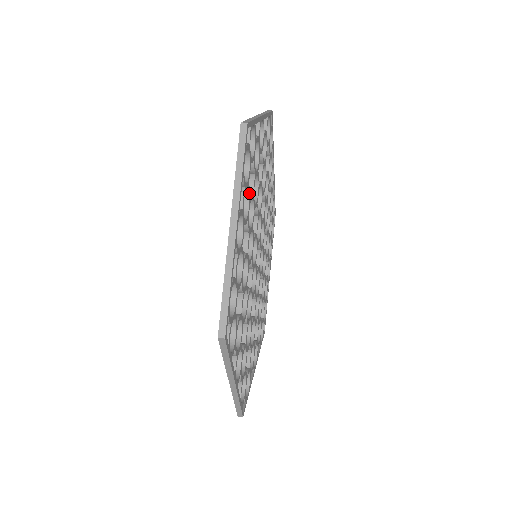
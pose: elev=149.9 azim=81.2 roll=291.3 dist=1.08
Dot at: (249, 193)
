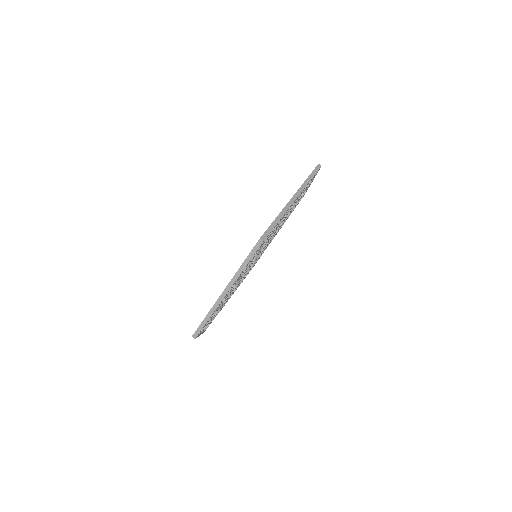
Dot at: occluded
